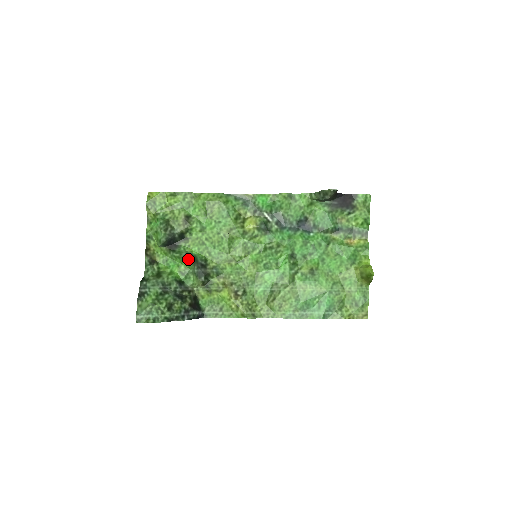
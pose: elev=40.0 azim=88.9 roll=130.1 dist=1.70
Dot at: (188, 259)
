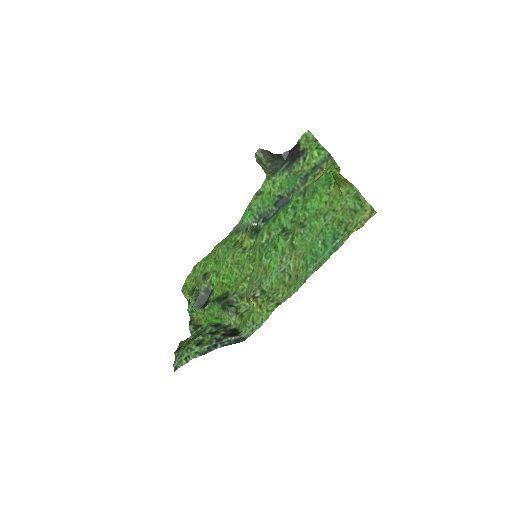
Dot at: (214, 303)
